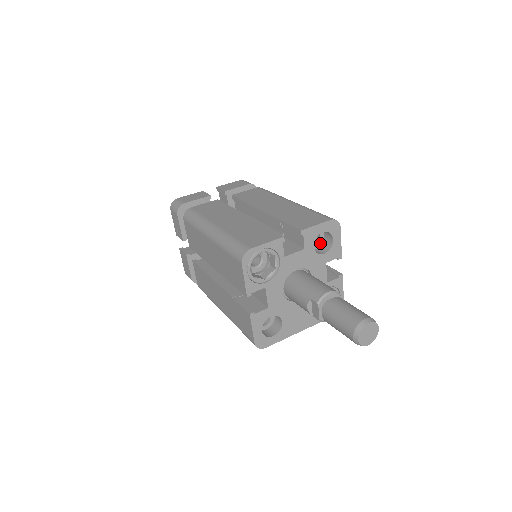
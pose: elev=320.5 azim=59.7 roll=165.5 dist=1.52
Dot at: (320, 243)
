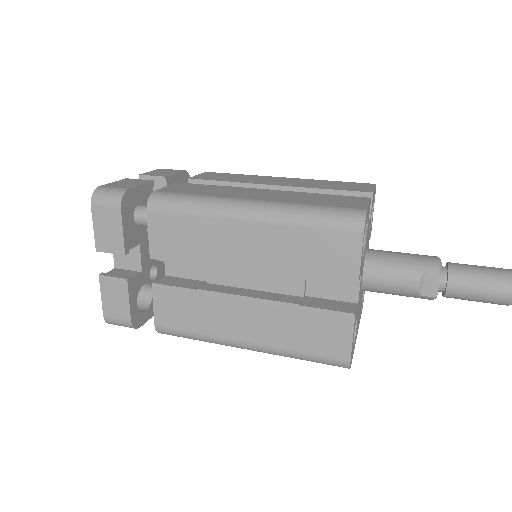
Dot at: occluded
